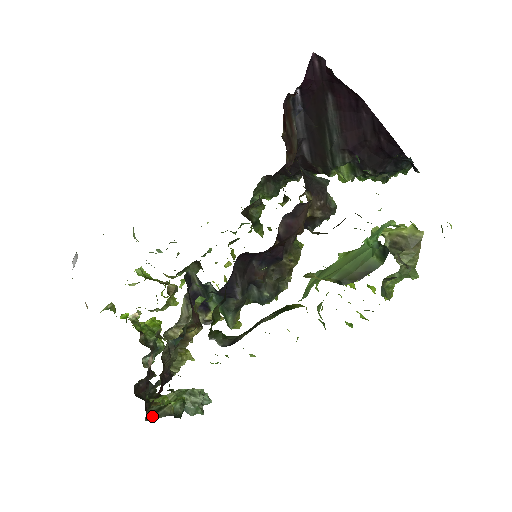
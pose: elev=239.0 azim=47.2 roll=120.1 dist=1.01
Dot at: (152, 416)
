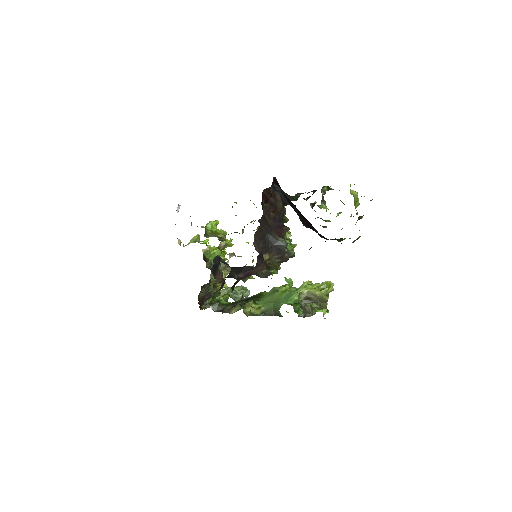
Dot at: (206, 306)
